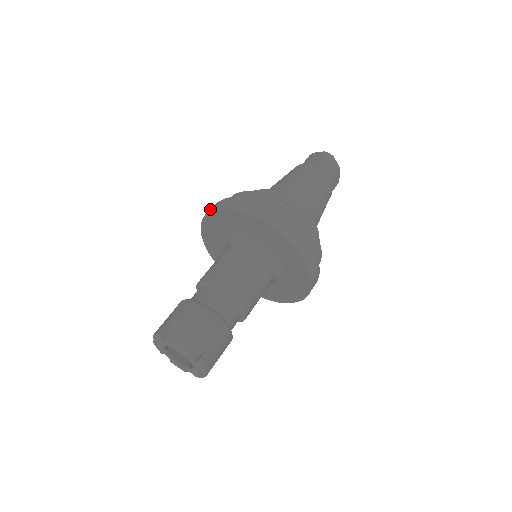
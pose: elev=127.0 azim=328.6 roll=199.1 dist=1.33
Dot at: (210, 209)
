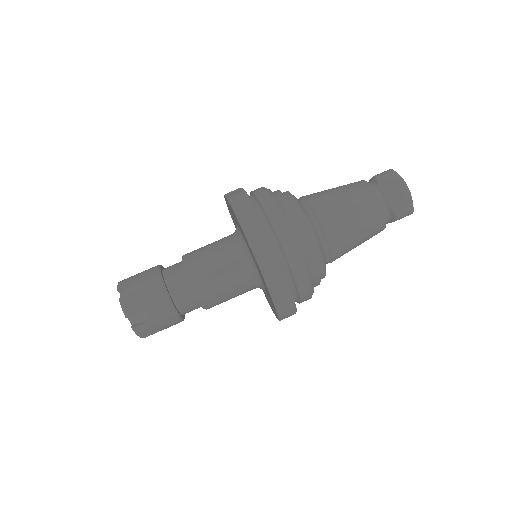
Dot at: (253, 232)
